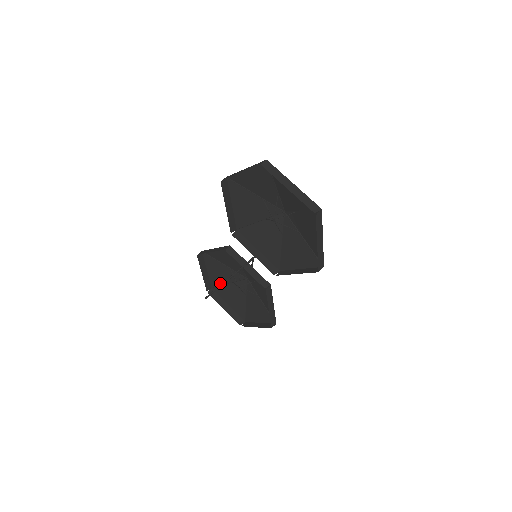
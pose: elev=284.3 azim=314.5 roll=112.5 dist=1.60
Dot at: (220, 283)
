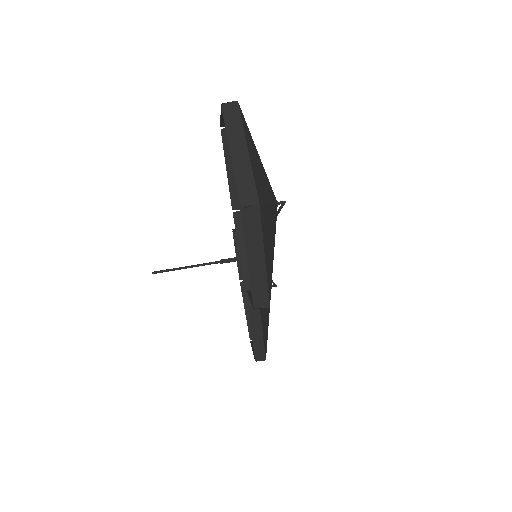
Dot at: occluded
